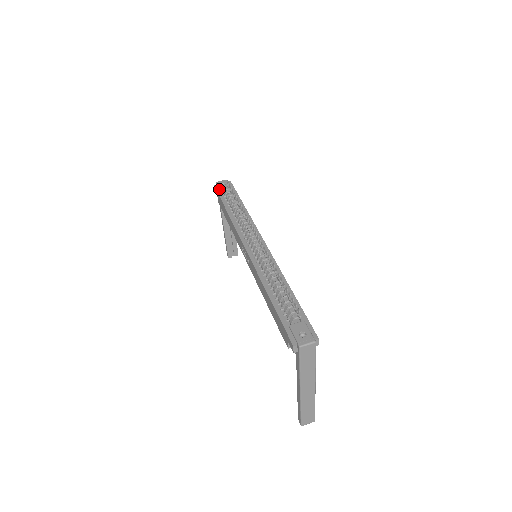
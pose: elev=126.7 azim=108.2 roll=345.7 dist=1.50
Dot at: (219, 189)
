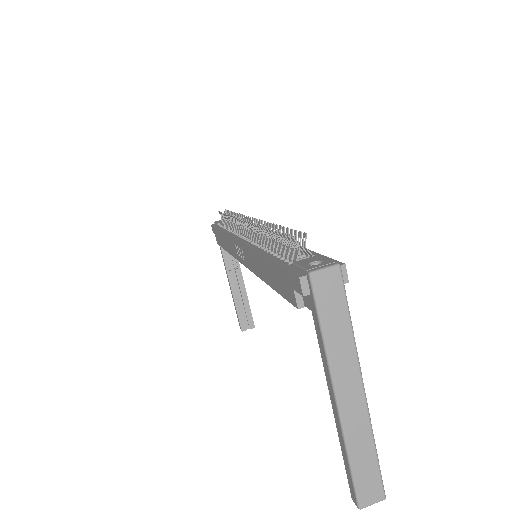
Dot at: (216, 225)
